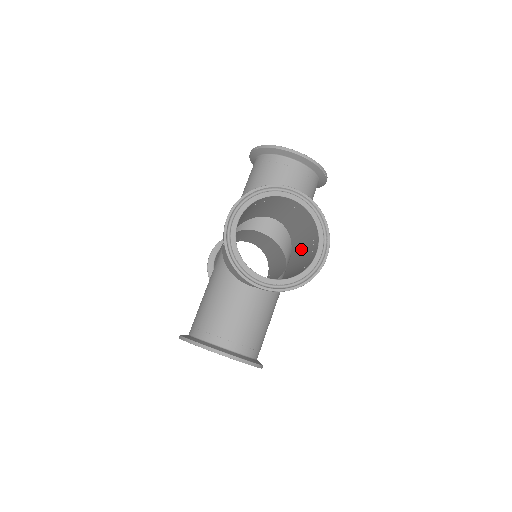
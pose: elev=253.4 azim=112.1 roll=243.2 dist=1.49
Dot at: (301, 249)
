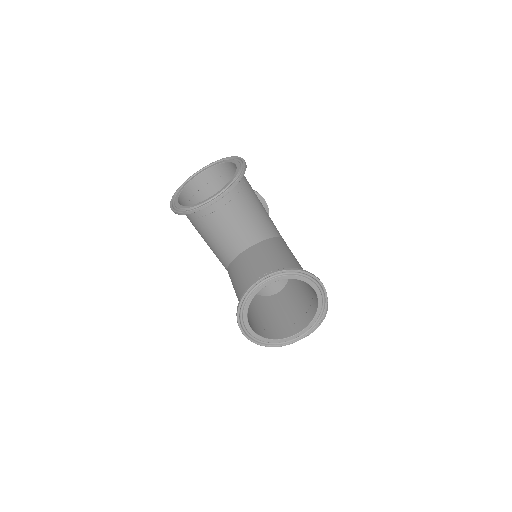
Dot at: occluded
